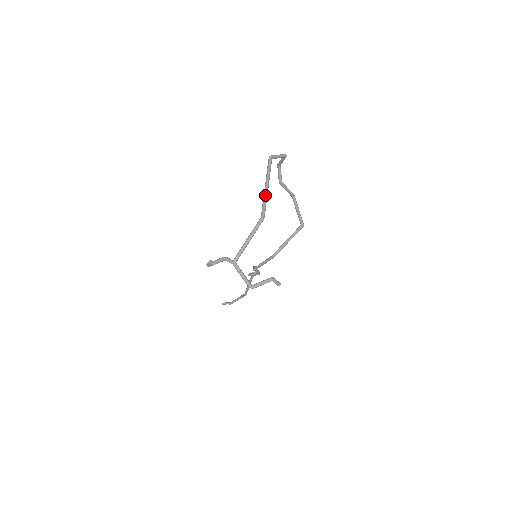
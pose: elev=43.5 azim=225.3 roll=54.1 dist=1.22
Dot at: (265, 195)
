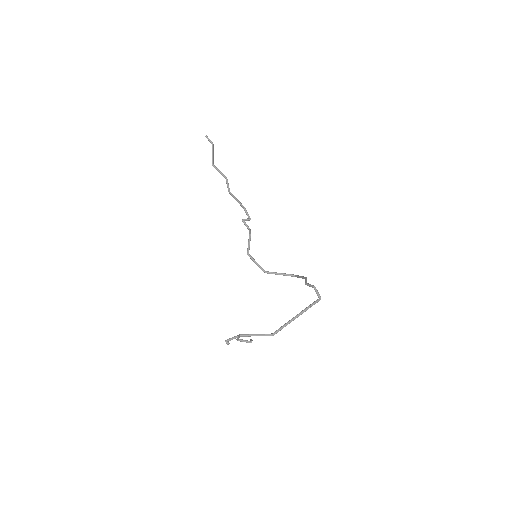
Dot at: occluded
